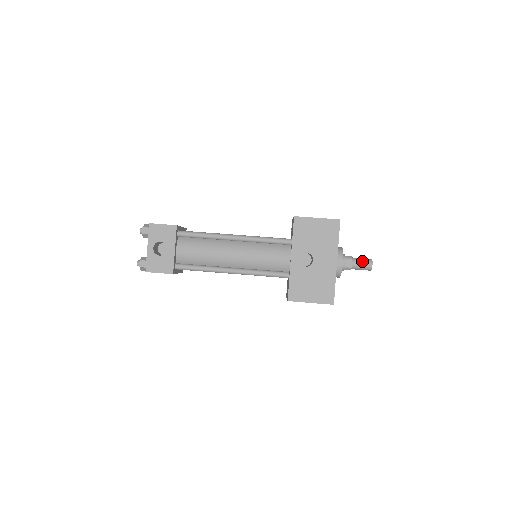
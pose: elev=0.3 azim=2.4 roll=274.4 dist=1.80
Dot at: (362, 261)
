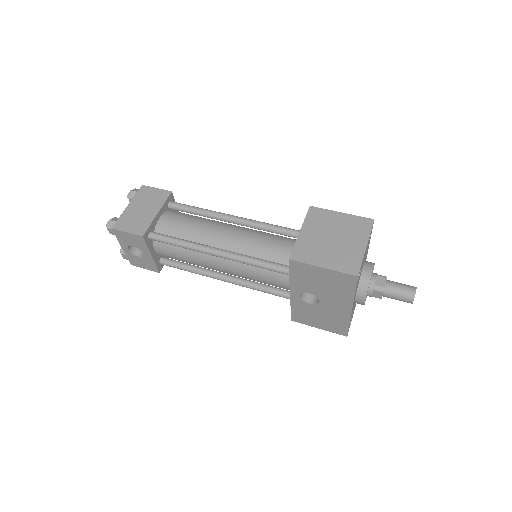
Dot at: (398, 296)
